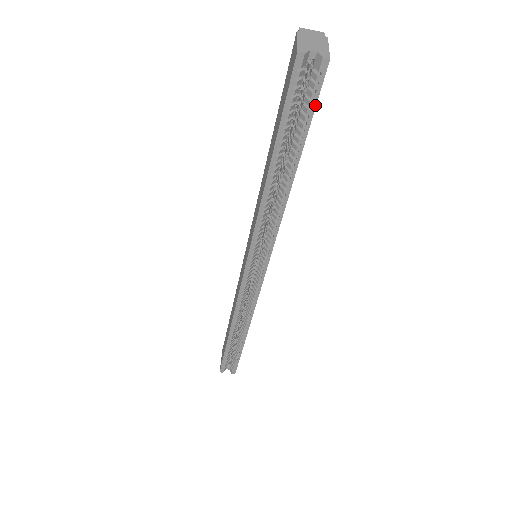
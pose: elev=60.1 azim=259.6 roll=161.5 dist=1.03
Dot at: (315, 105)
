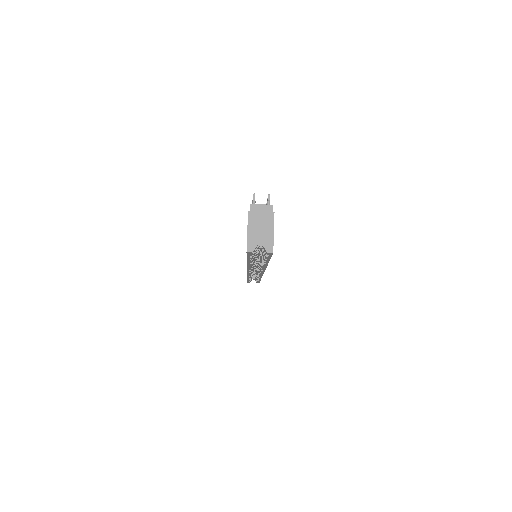
Dot at: (270, 257)
